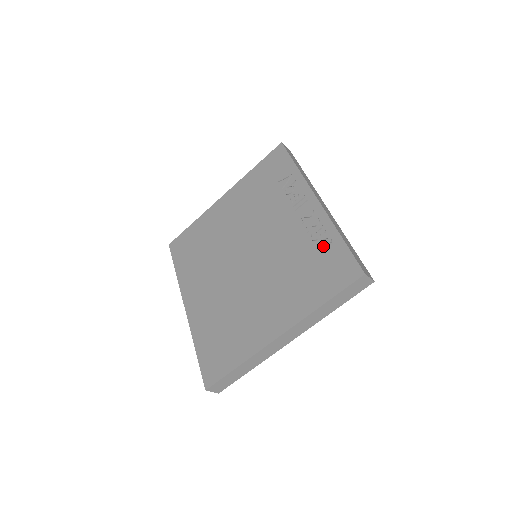
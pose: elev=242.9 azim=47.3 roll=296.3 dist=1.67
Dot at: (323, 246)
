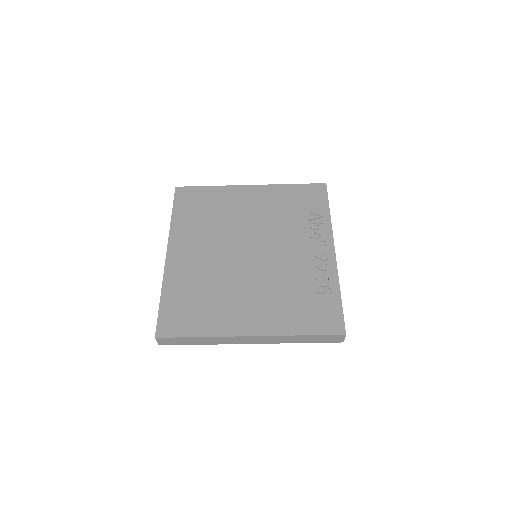
Dot at: (323, 291)
